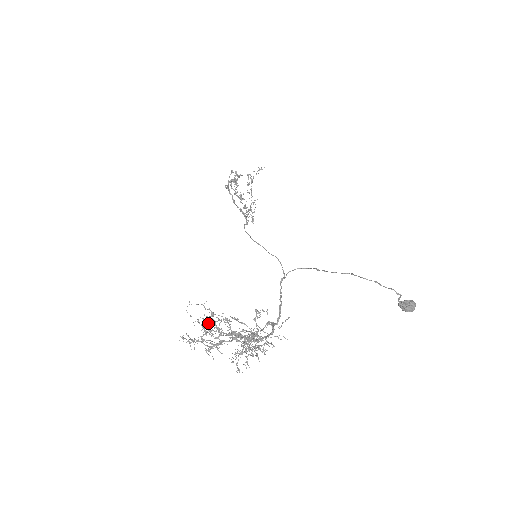
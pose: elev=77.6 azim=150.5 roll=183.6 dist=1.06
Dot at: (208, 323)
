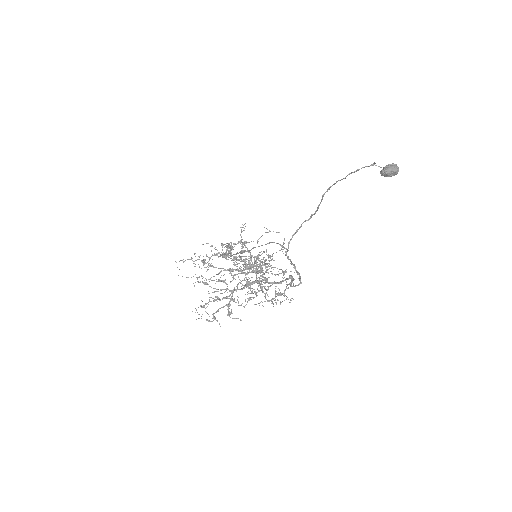
Dot at: occluded
